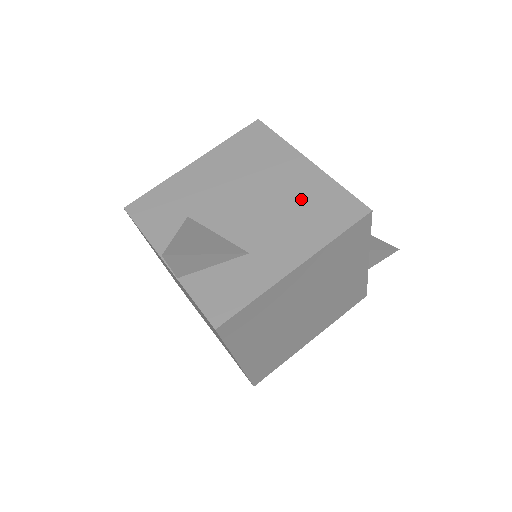
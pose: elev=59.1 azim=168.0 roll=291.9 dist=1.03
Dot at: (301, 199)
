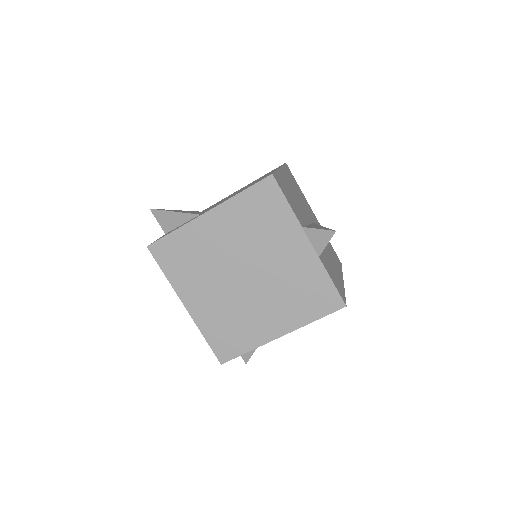
Dot at: occluded
